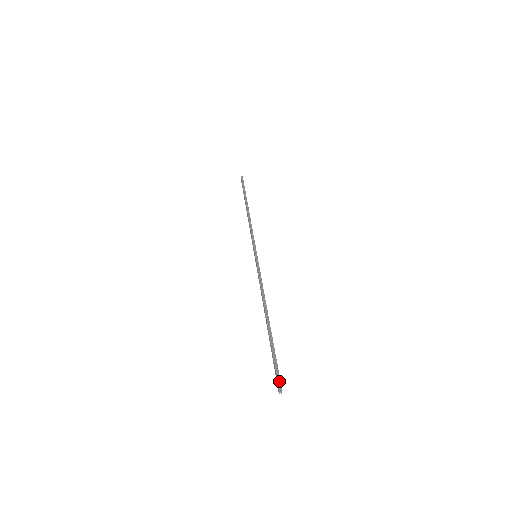
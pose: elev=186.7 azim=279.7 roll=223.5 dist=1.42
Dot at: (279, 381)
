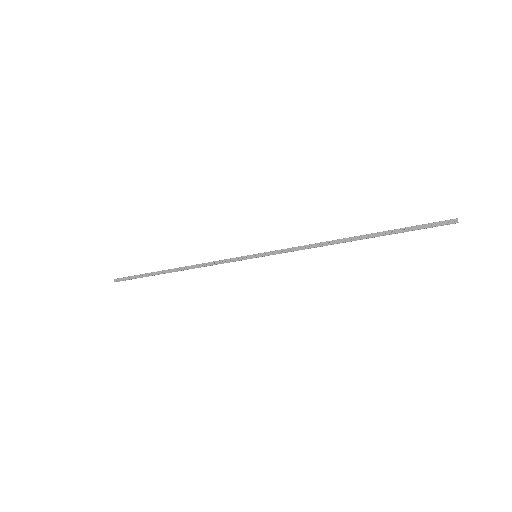
Dot at: (444, 221)
